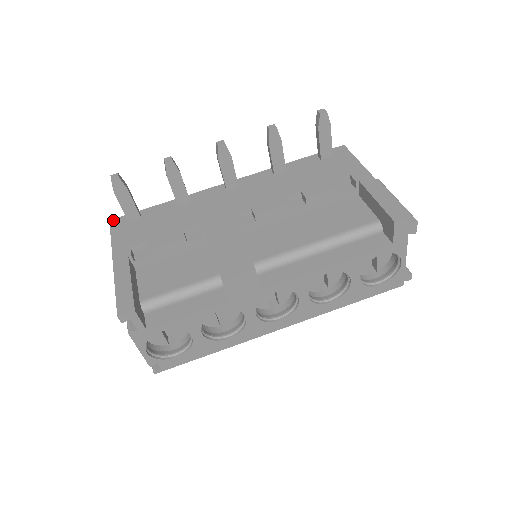
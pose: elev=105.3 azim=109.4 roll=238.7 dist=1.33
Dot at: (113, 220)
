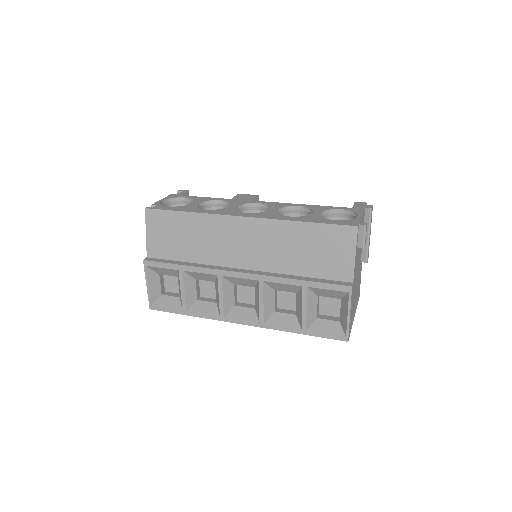
Dot at: occluded
